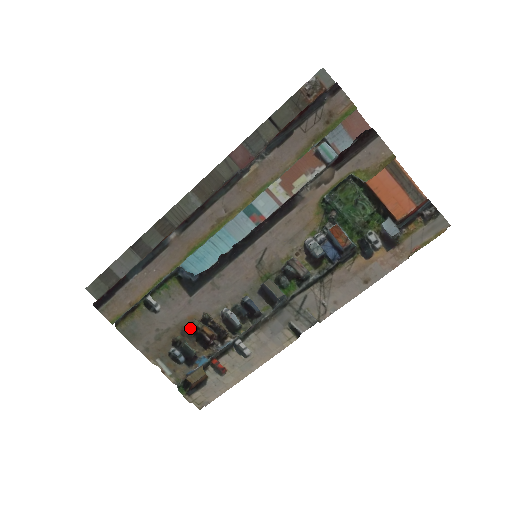
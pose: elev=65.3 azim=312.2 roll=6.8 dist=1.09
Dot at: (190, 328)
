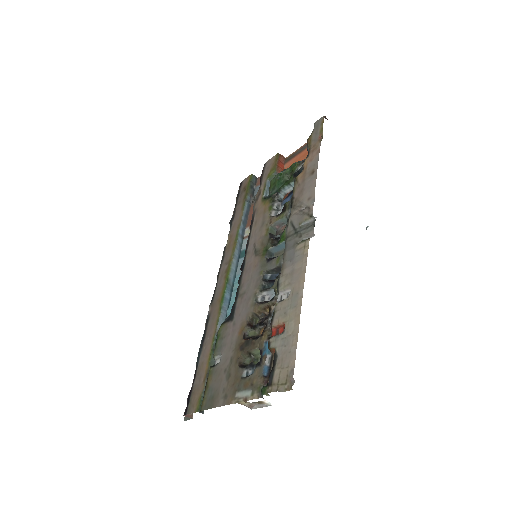
Dot at: (245, 339)
